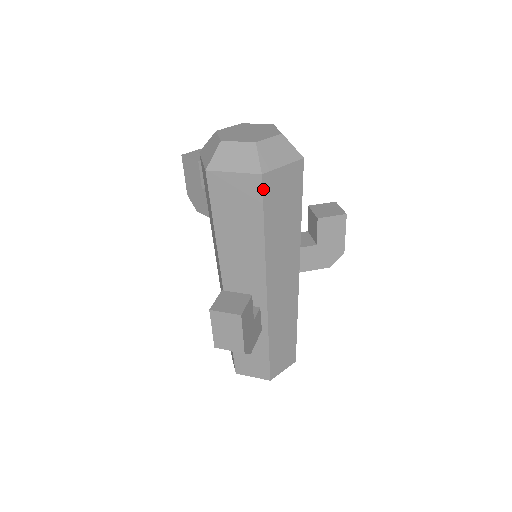
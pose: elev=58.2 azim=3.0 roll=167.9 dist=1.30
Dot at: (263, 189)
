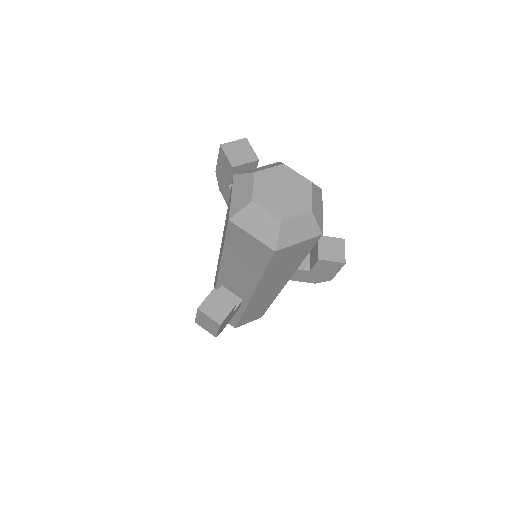
Dot at: (272, 257)
